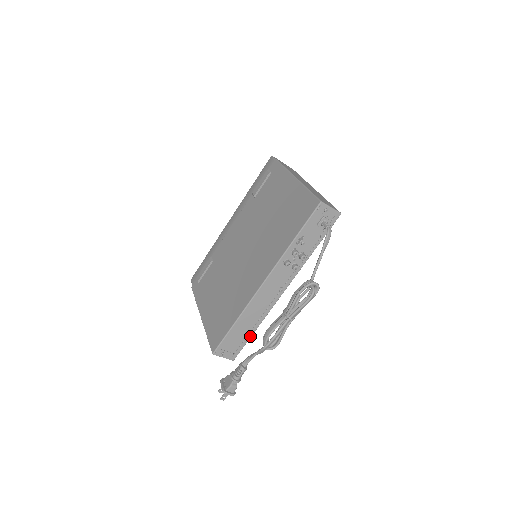
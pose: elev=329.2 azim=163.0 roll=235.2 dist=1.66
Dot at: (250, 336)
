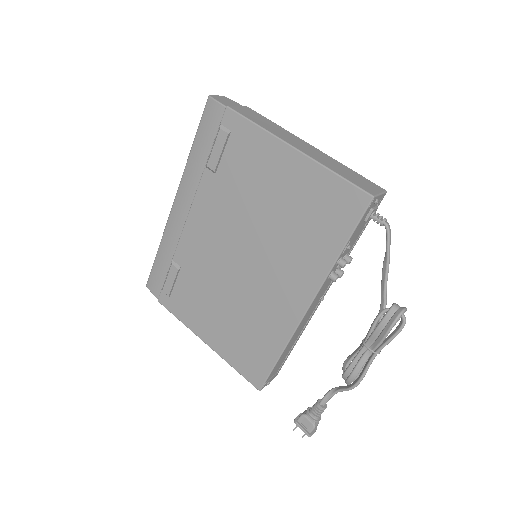
Dot at: occluded
